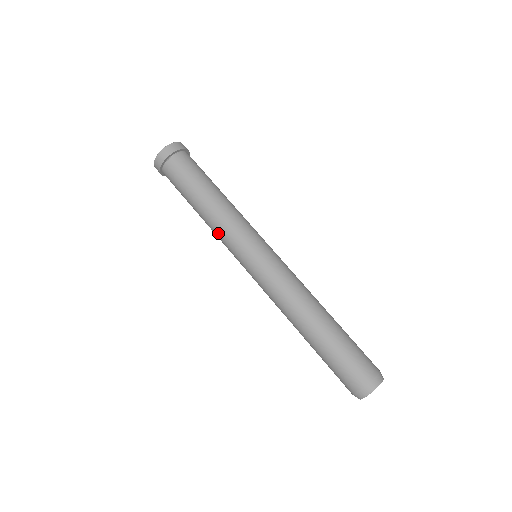
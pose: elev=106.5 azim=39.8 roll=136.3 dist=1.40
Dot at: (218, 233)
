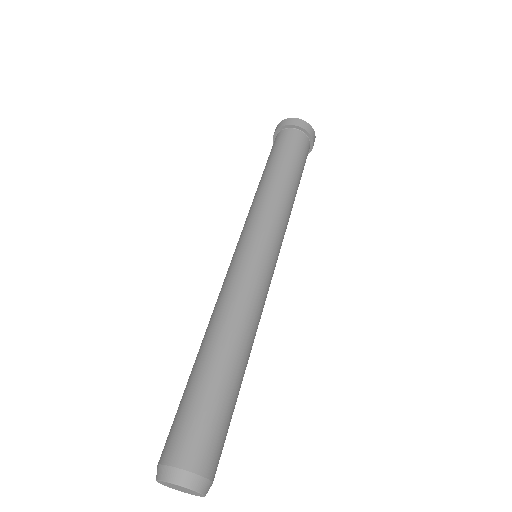
Dot at: (266, 202)
